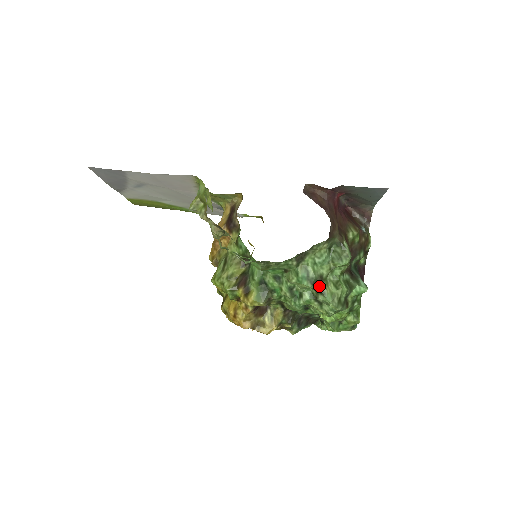
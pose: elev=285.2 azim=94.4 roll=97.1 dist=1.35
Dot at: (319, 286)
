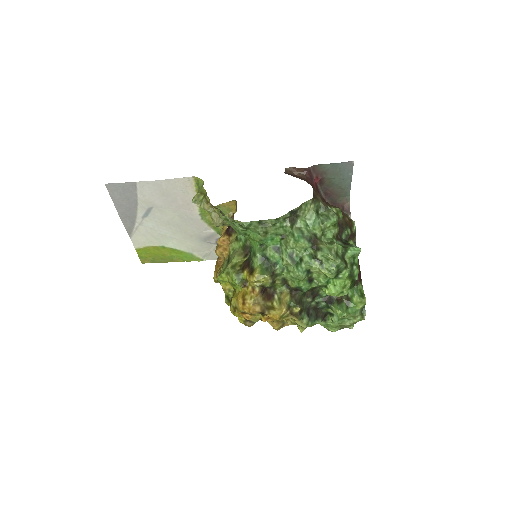
Dot at: (315, 243)
